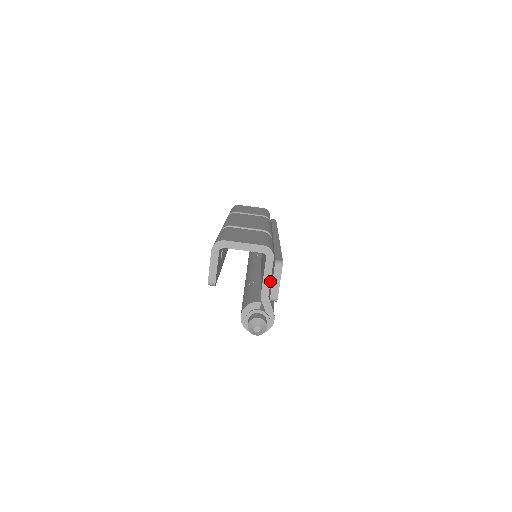
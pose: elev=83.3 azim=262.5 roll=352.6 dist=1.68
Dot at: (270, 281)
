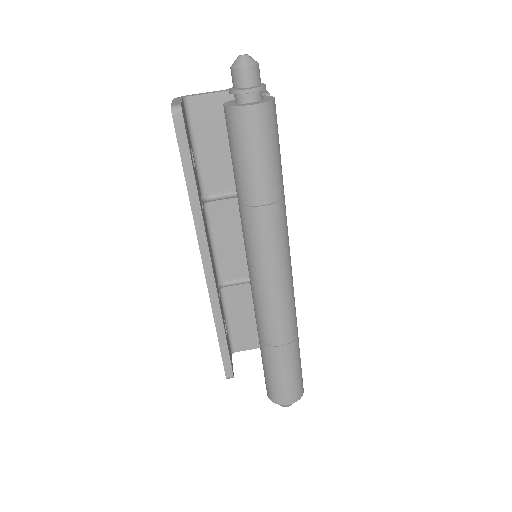
Dot at: occluded
